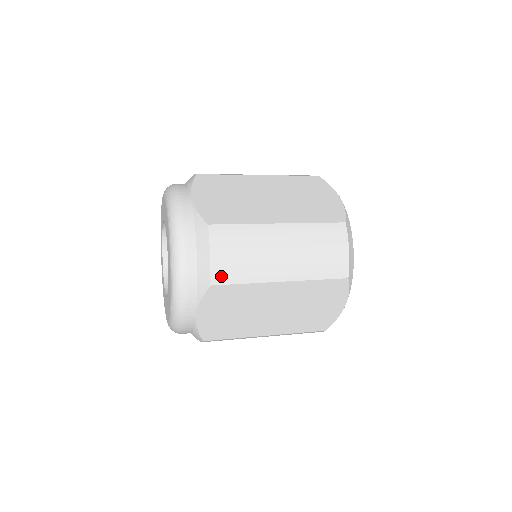
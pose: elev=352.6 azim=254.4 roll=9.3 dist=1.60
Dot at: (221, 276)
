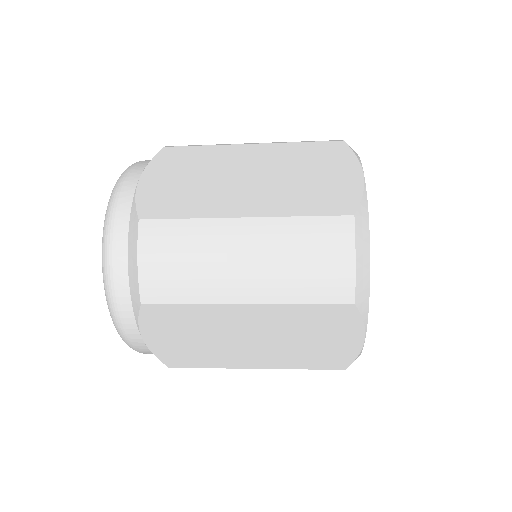
Dot at: (154, 292)
